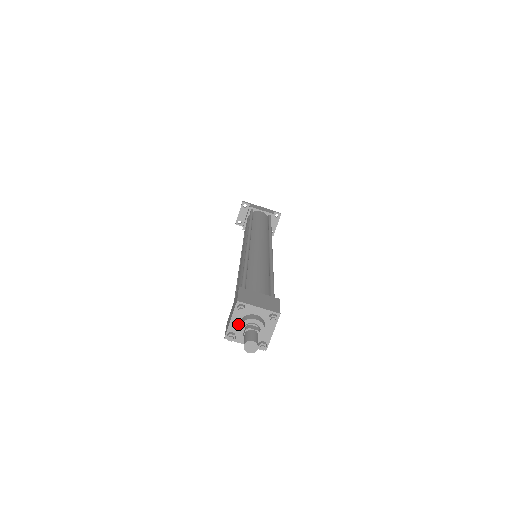
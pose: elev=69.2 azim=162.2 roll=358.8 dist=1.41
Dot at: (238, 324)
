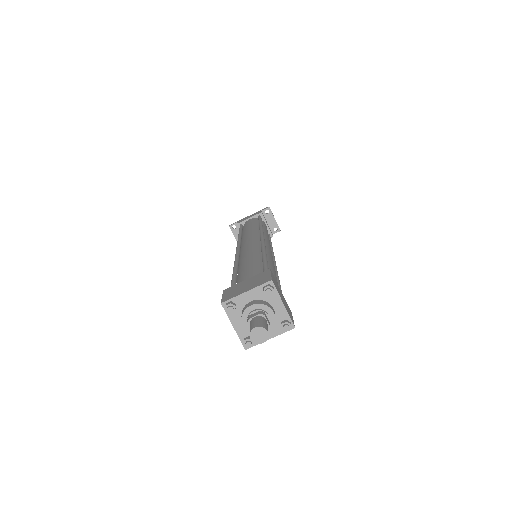
Dot at: occluded
